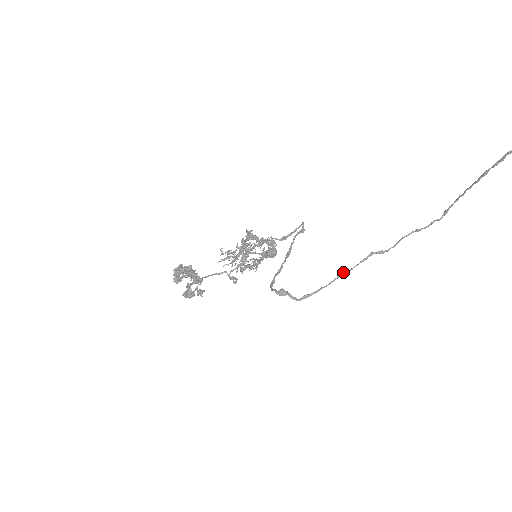
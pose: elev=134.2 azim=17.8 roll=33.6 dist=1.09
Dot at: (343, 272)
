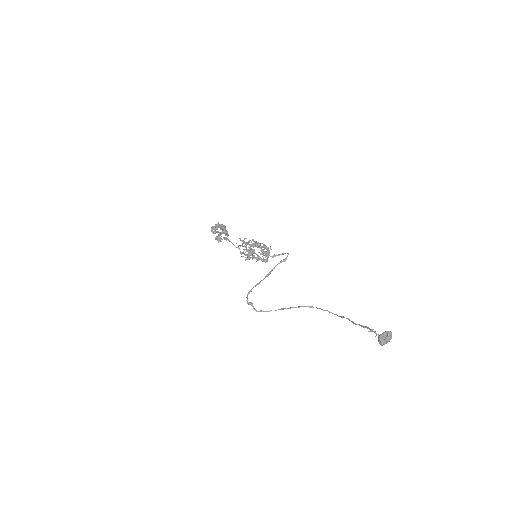
Dot at: (285, 308)
